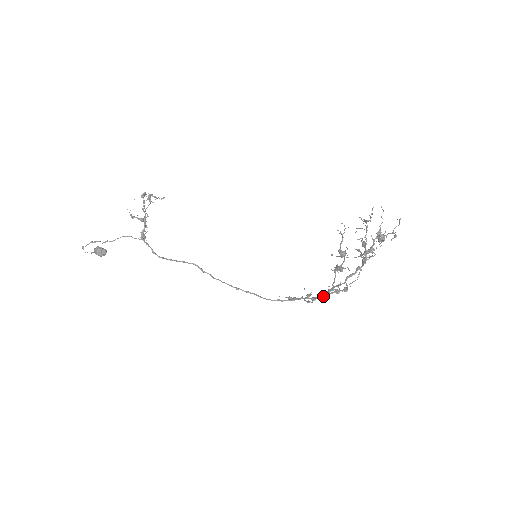
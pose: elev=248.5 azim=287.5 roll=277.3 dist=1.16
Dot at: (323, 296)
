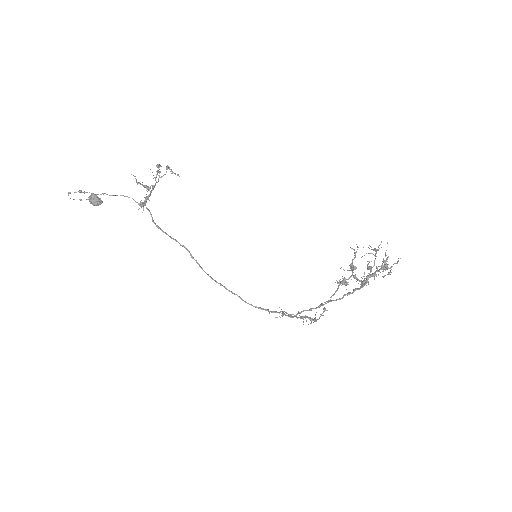
Dot at: (299, 317)
